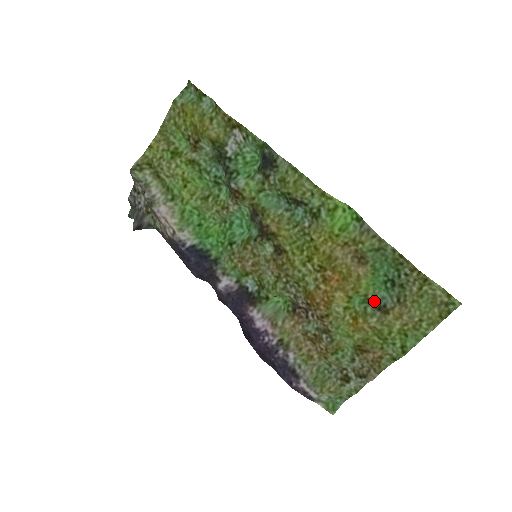
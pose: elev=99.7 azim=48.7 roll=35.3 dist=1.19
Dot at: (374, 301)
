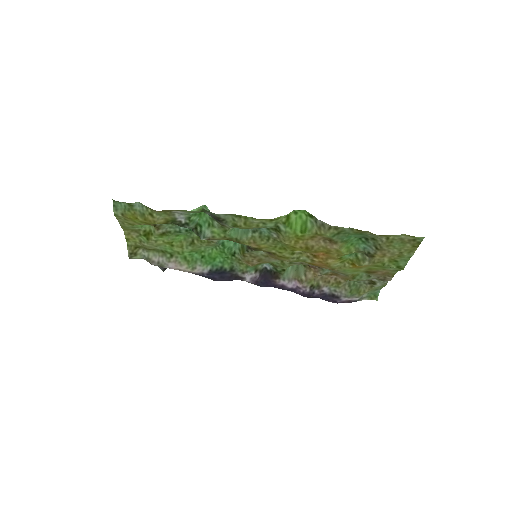
Dot at: (359, 252)
